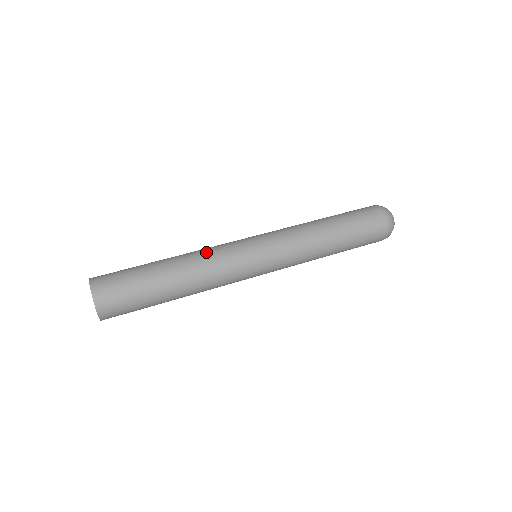
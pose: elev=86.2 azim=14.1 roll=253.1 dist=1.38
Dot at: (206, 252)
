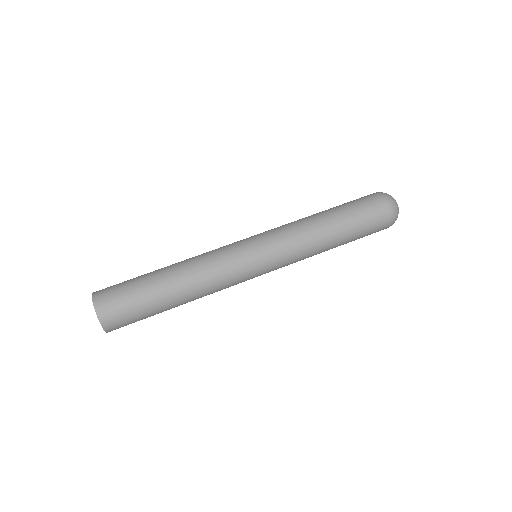
Dot at: (208, 266)
